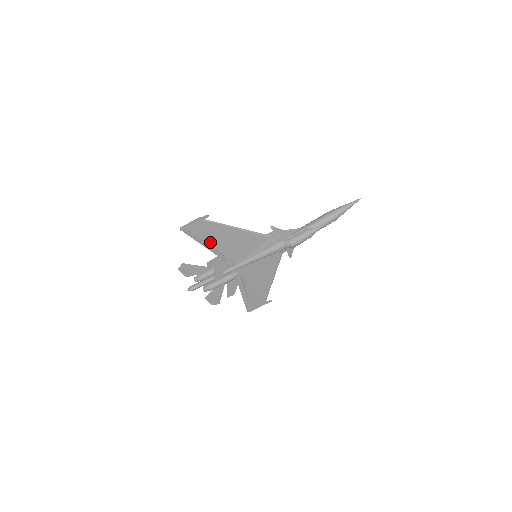
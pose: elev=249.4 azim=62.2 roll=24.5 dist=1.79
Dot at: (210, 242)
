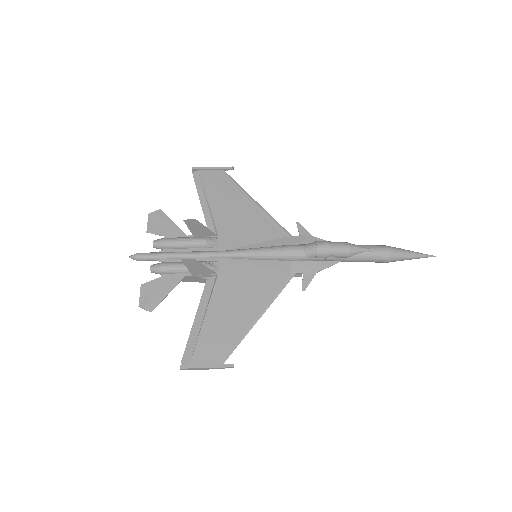
Dot at: (212, 201)
